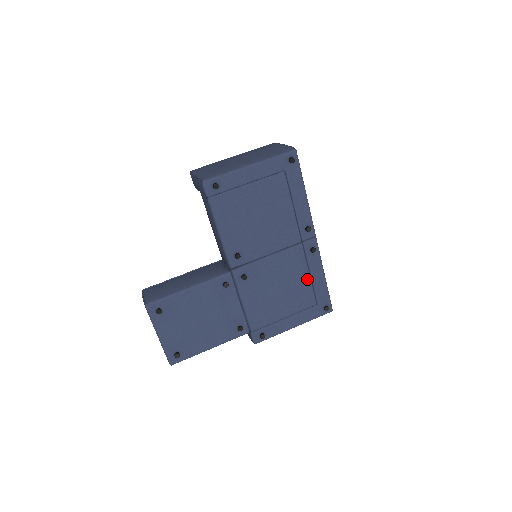
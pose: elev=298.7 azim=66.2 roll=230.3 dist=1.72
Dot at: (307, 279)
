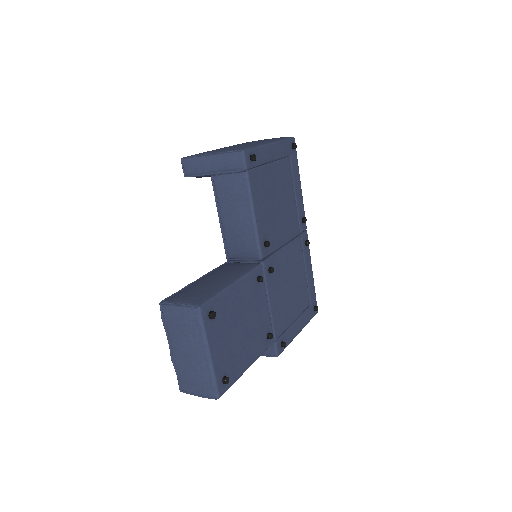
Dot at: (304, 276)
